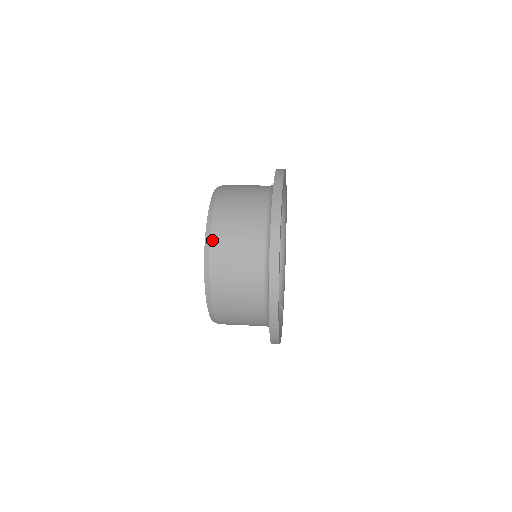
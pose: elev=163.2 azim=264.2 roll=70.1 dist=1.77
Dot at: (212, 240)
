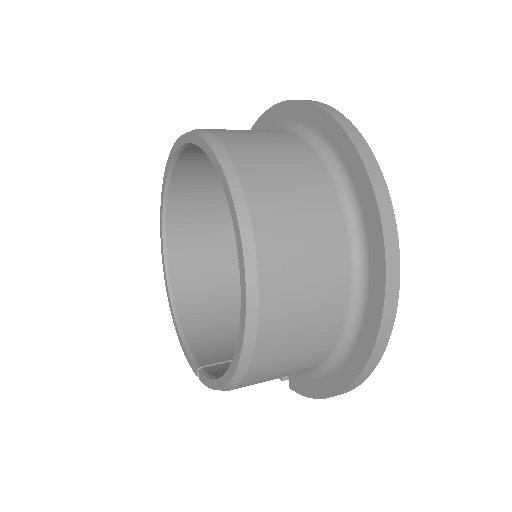
Dot at: (237, 165)
